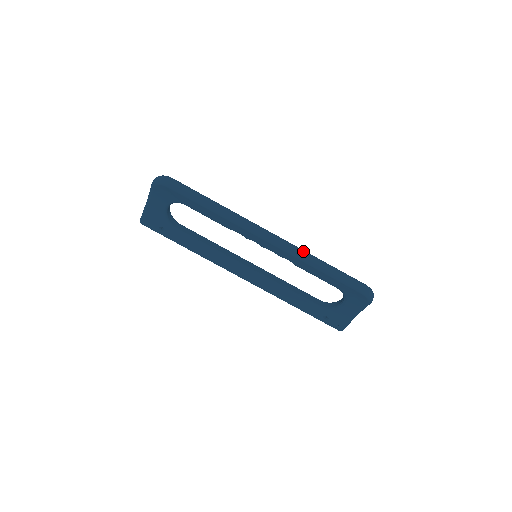
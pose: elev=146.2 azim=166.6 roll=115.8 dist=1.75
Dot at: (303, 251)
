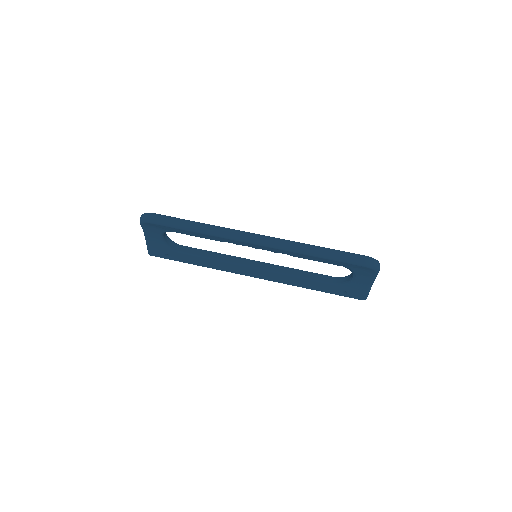
Dot at: (293, 243)
